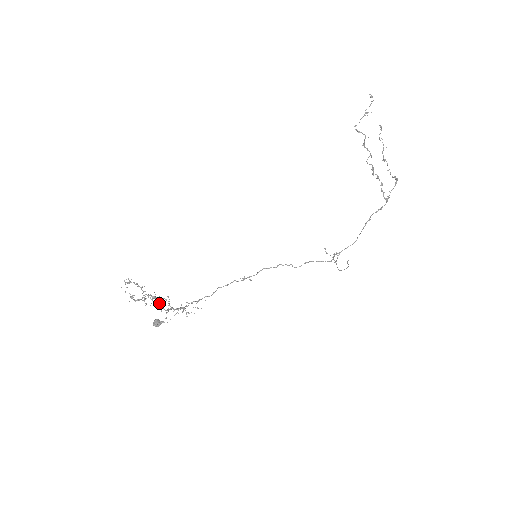
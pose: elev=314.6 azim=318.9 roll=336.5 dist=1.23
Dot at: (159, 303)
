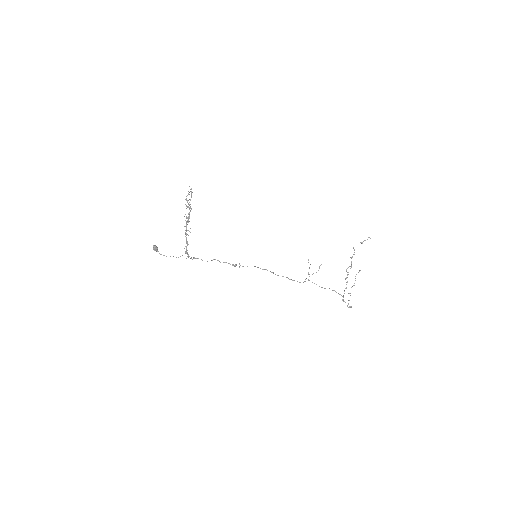
Dot at: (188, 220)
